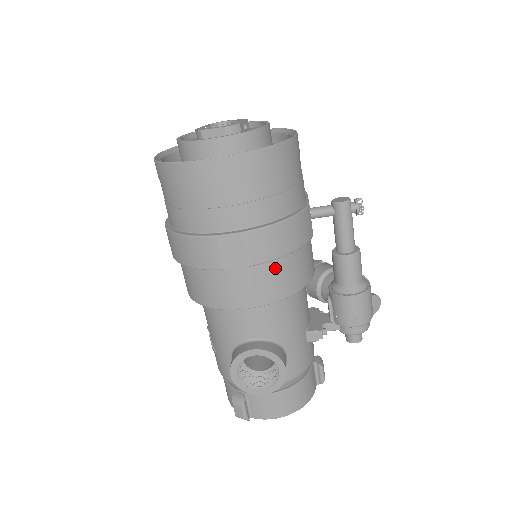
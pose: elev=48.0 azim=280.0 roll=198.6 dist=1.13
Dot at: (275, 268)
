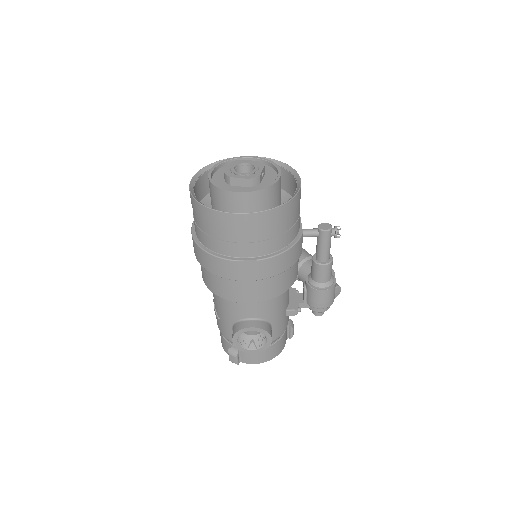
Dot at: (274, 279)
